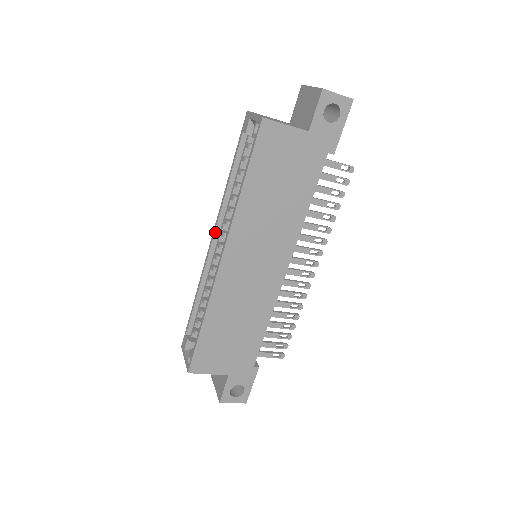
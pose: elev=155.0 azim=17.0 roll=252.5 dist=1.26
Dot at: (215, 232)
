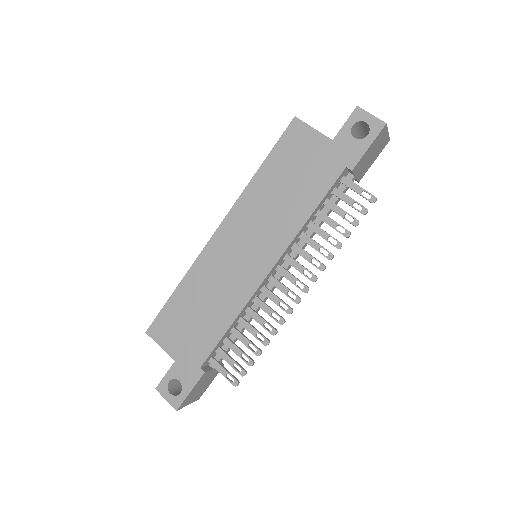
Dot at: occluded
